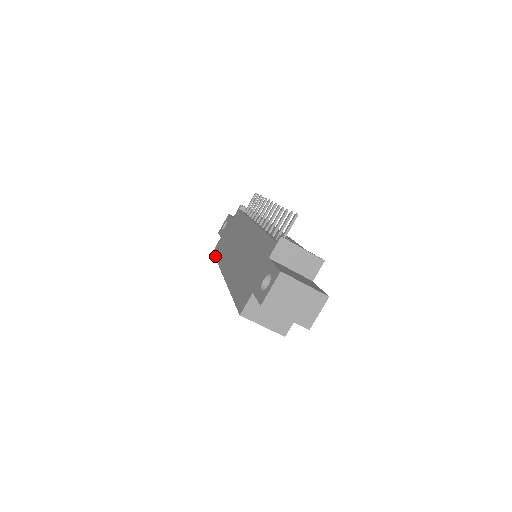
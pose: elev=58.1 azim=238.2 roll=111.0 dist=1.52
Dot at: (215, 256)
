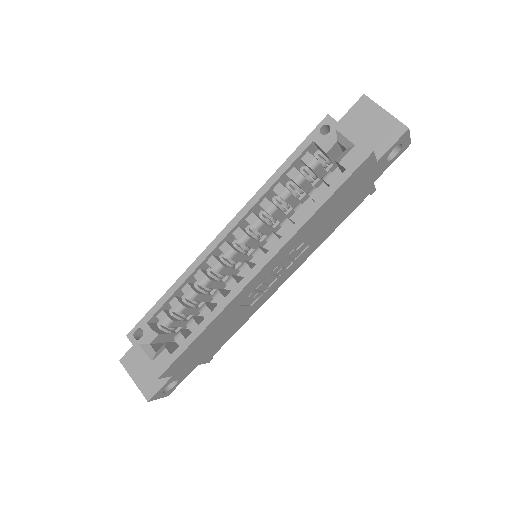
Dot at: (151, 309)
